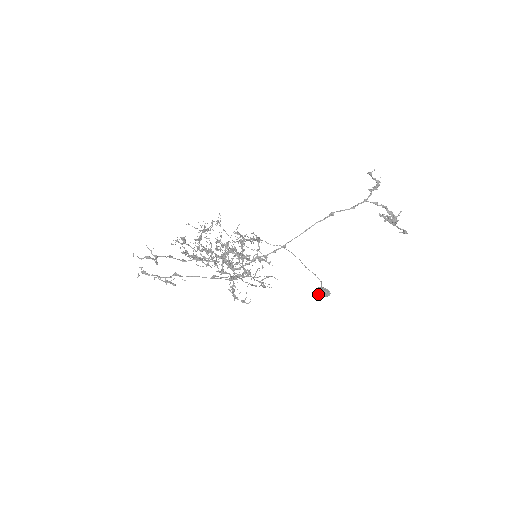
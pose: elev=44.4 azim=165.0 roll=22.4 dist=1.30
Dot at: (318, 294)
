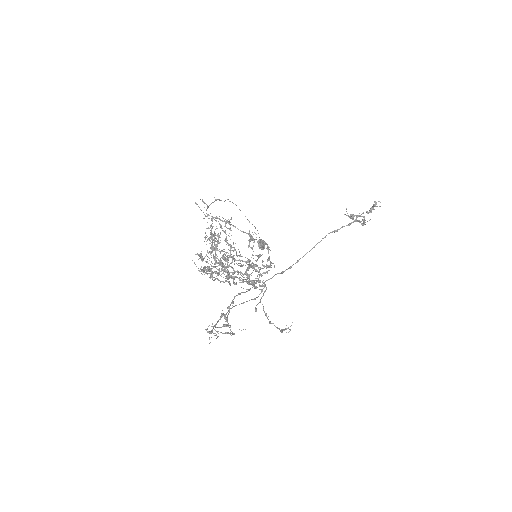
Dot at: (259, 248)
